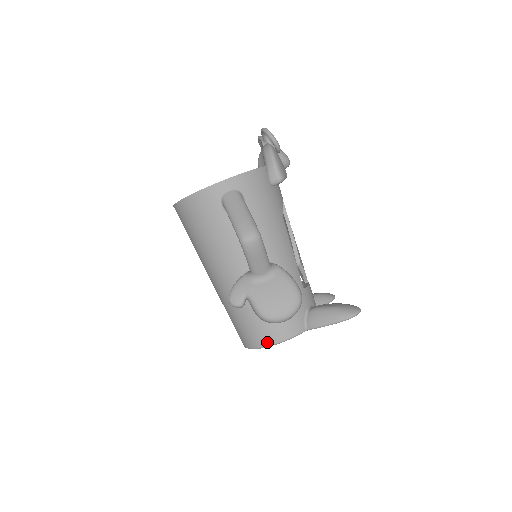
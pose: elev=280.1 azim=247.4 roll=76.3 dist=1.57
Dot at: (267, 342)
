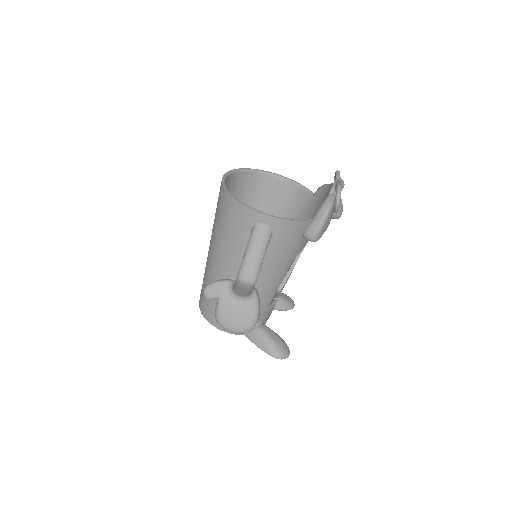
Dot at: (212, 322)
